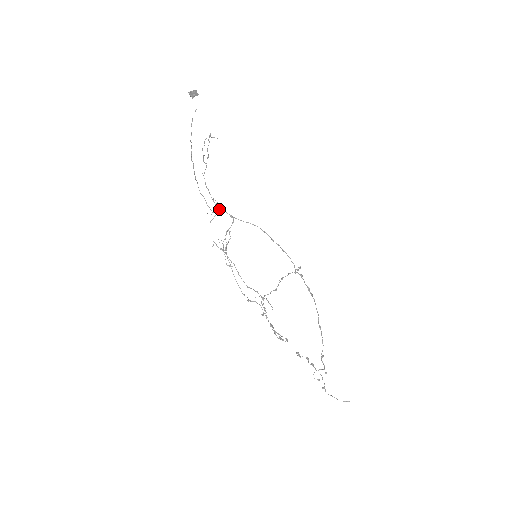
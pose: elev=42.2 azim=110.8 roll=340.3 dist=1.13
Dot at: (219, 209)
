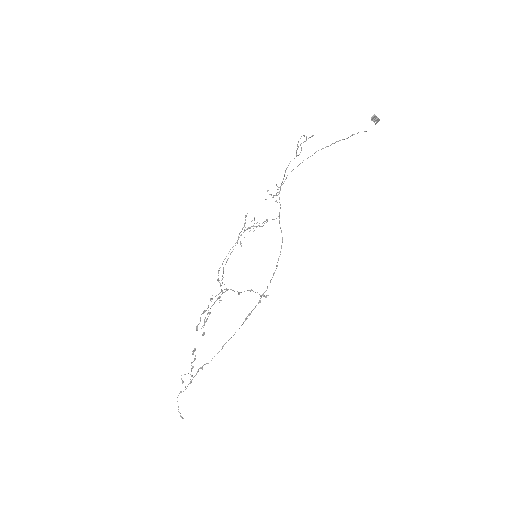
Dot at: occluded
